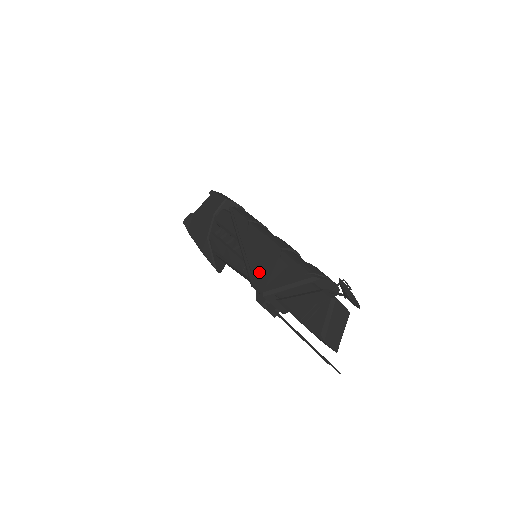
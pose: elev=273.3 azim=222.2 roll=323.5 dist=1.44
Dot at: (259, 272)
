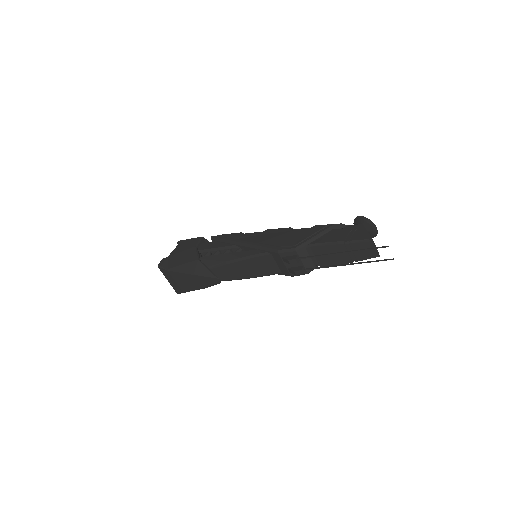
Dot at: (281, 243)
